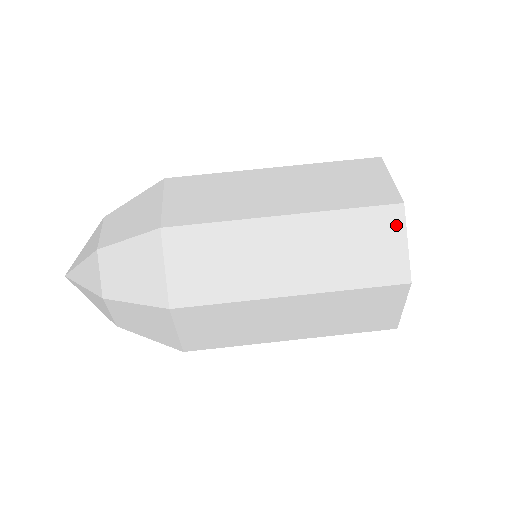
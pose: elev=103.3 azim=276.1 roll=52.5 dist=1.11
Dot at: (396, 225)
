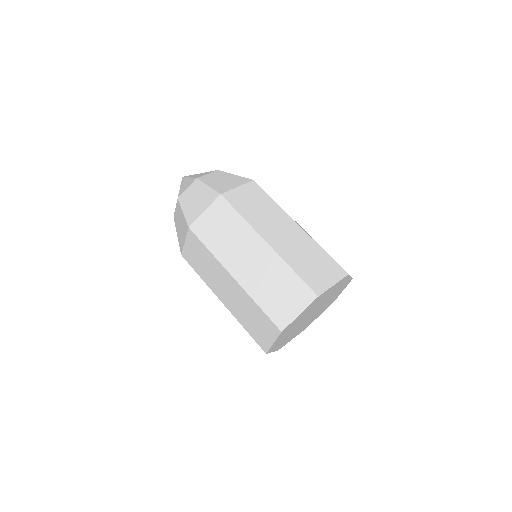
Dot at: (273, 333)
